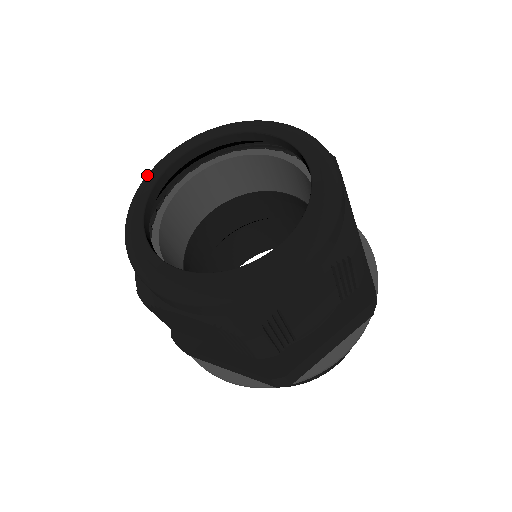
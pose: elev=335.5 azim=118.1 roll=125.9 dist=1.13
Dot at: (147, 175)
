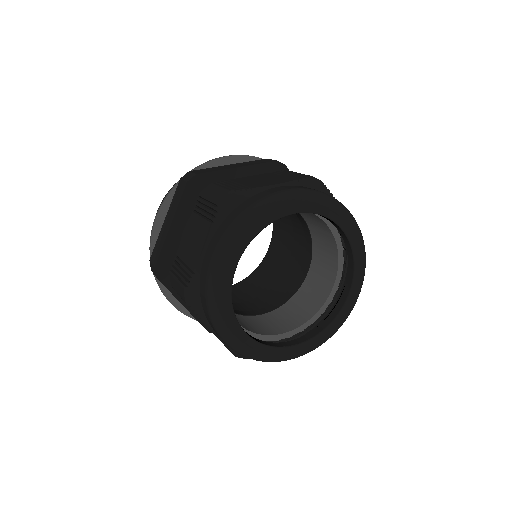
Dot at: (216, 297)
